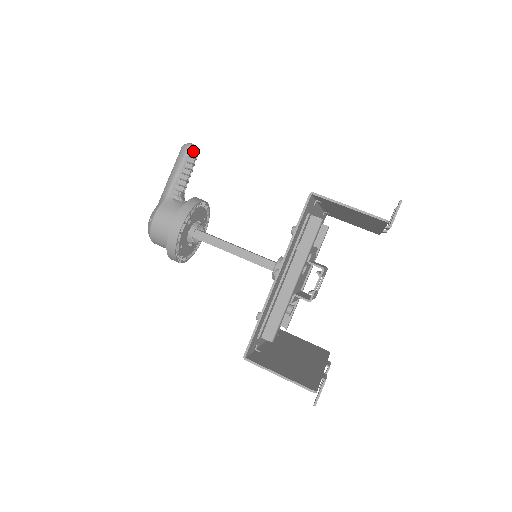
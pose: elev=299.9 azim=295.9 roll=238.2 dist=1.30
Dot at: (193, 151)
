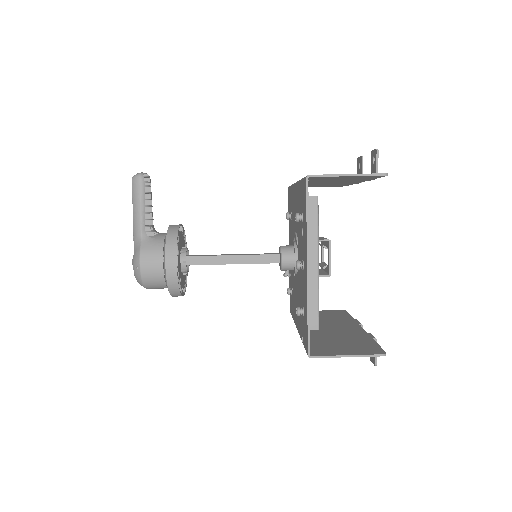
Dot at: (145, 180)
